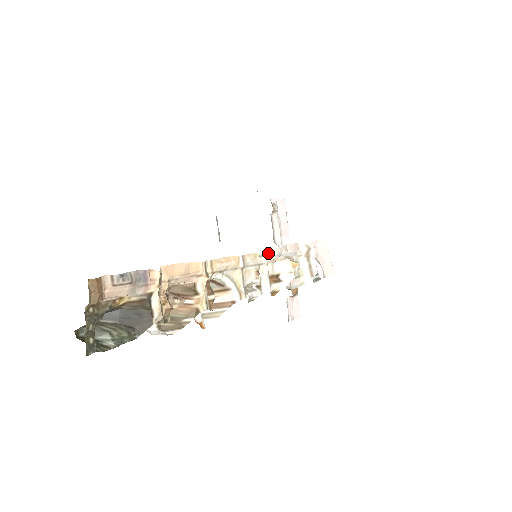
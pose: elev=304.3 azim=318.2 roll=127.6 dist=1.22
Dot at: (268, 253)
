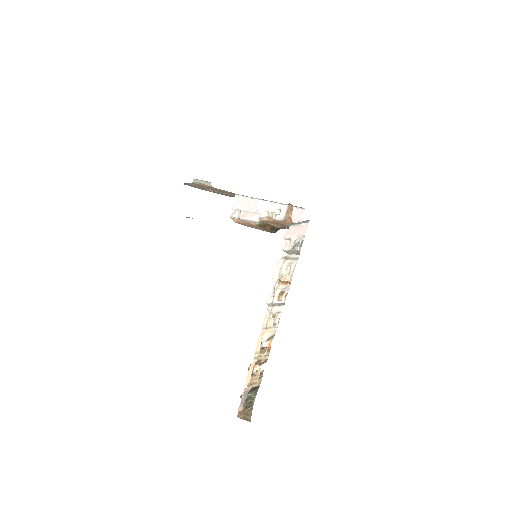
Dot at: (269, 301)
